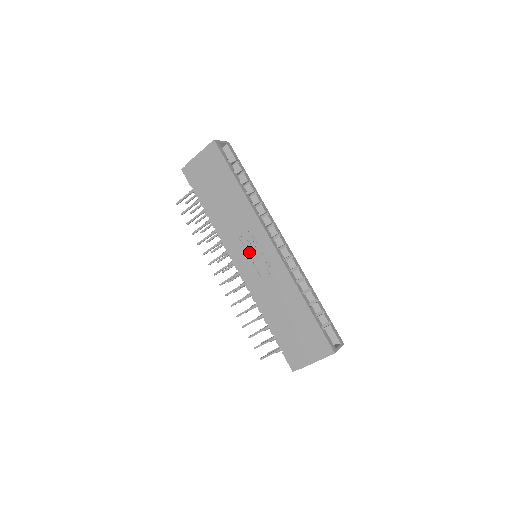
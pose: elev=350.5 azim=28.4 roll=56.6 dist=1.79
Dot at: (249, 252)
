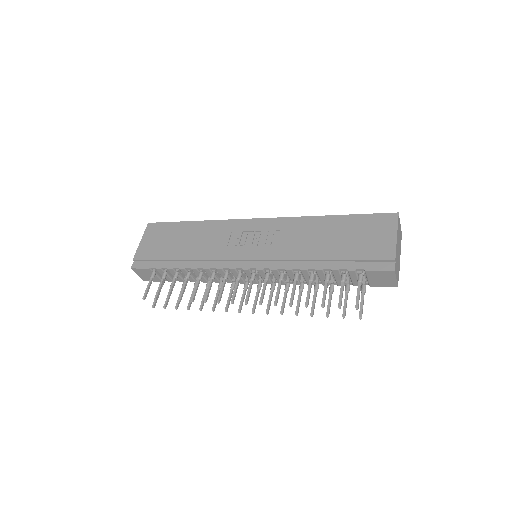
Dot at: (246, 245)
